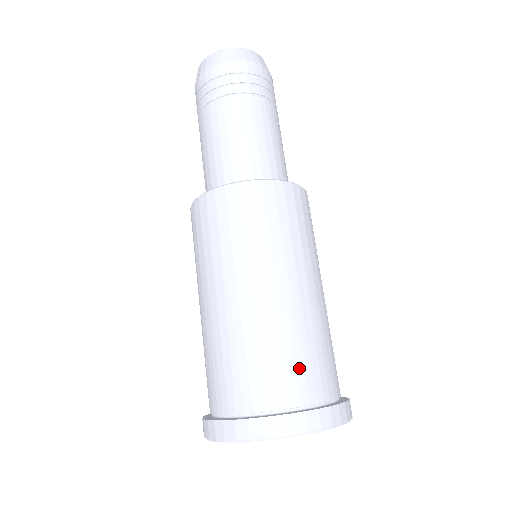
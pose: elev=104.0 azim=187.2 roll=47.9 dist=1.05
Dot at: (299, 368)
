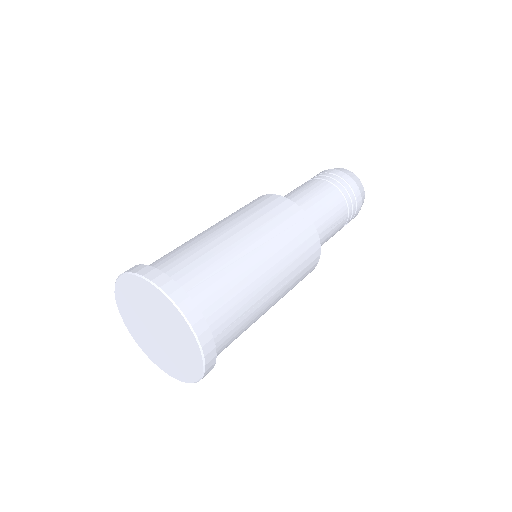
Dot at: (199, 269)
